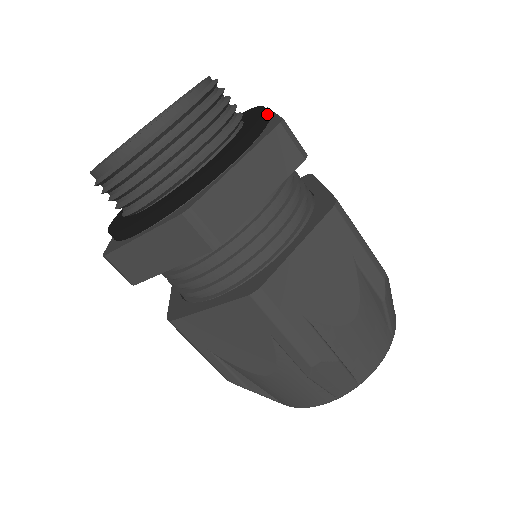
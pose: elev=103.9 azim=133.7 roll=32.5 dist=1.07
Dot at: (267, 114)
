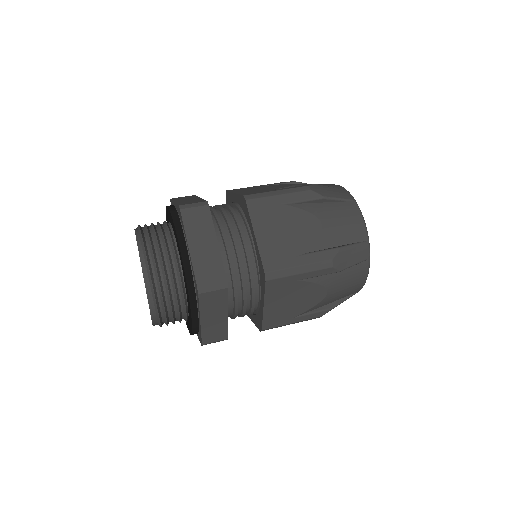
Dot at: (173, 209)
